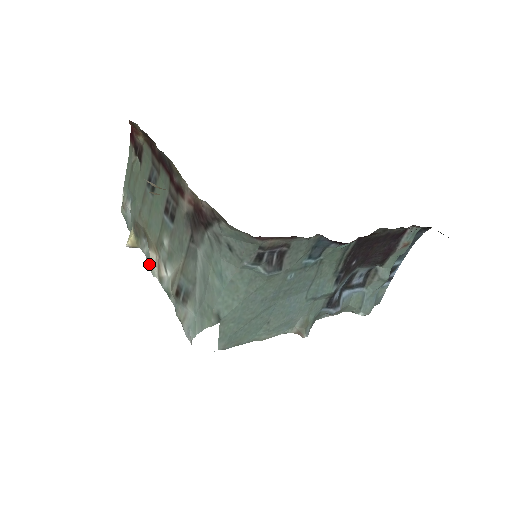
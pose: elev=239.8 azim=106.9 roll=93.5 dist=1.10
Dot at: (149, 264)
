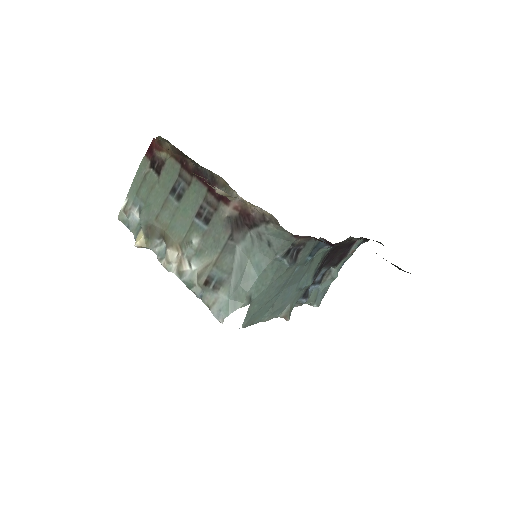
Dot at: (164, 261)
